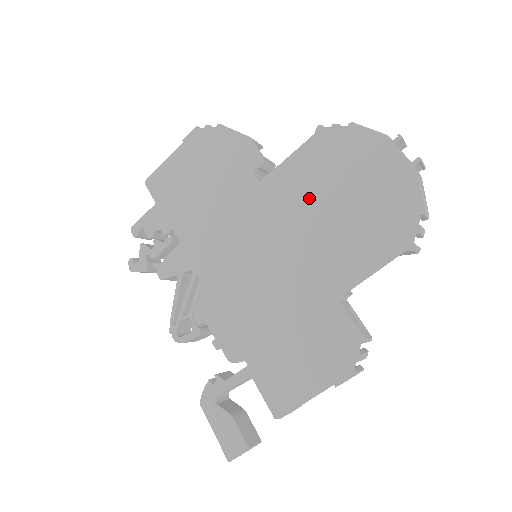
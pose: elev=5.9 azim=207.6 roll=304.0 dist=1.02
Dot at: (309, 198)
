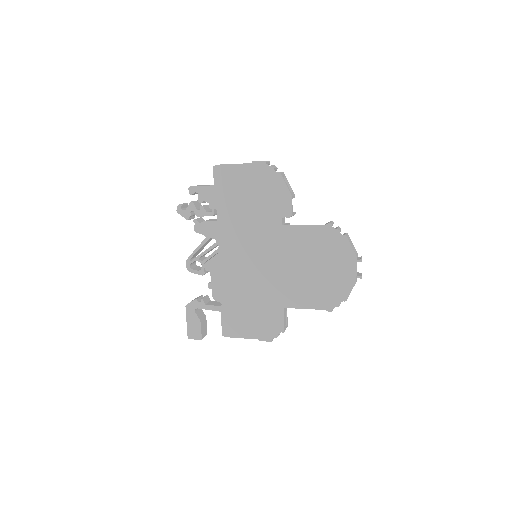
Dot at: (301, 254)
